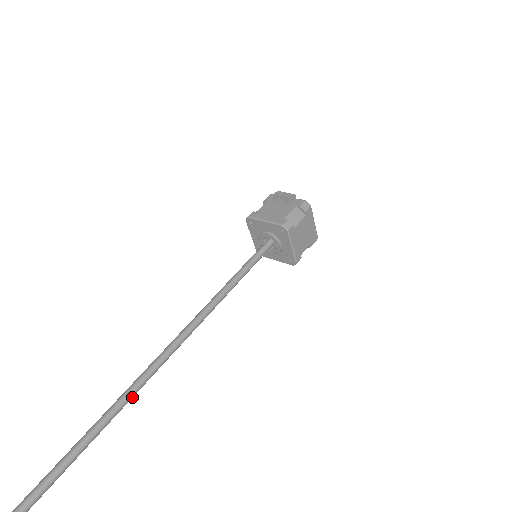
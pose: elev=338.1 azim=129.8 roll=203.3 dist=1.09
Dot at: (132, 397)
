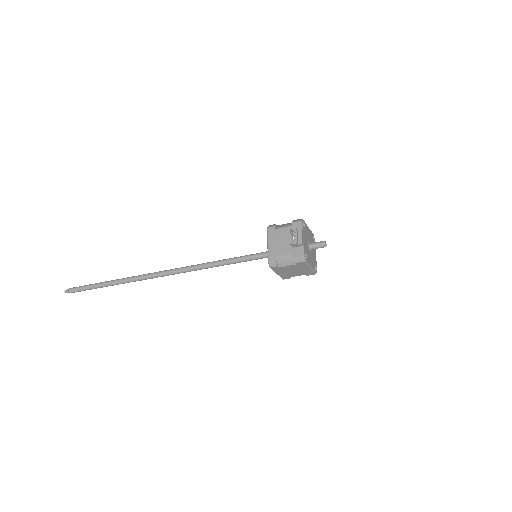
Dot at: (141, 280)
